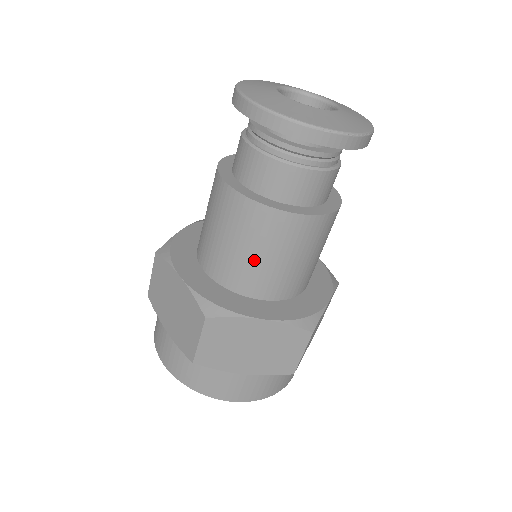
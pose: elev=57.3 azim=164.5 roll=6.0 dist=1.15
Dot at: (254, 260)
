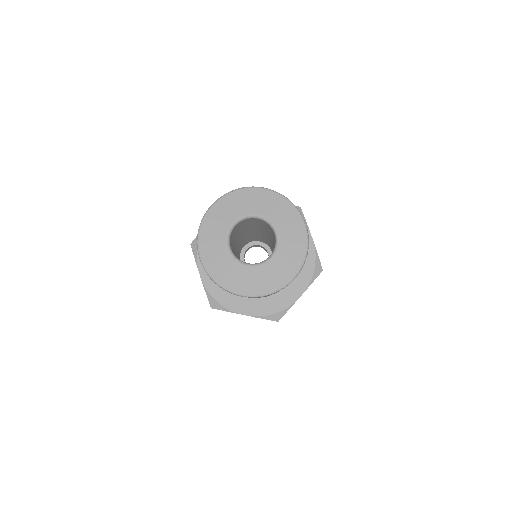
Dot at: occluded
